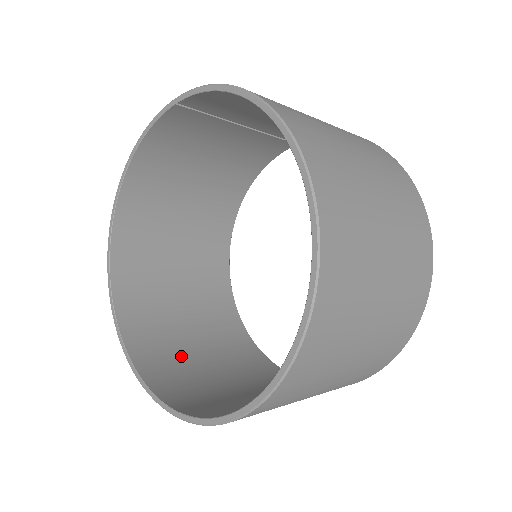
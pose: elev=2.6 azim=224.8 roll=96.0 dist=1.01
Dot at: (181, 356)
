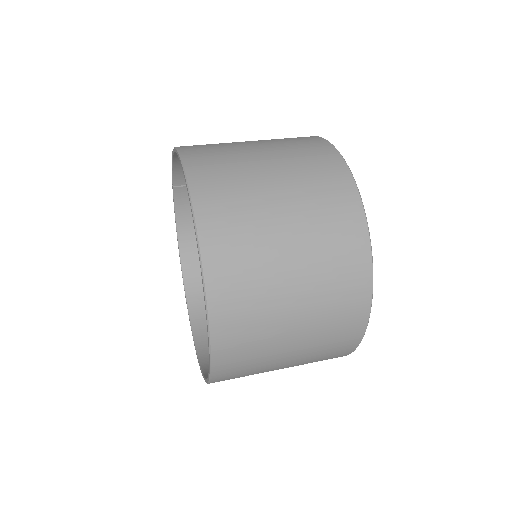
Dot at: occluded
